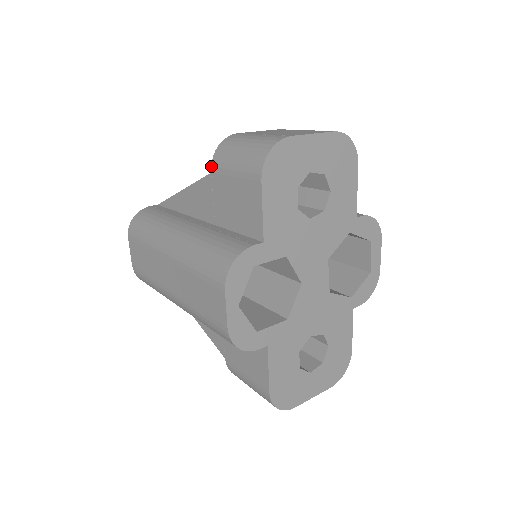
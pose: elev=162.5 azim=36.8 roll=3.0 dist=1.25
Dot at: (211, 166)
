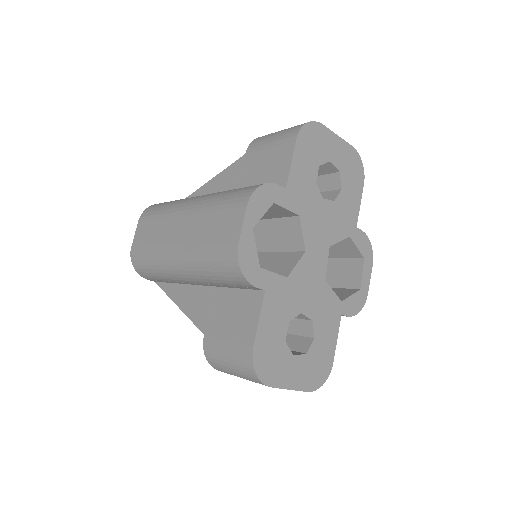
Dot at: (247, 149)
